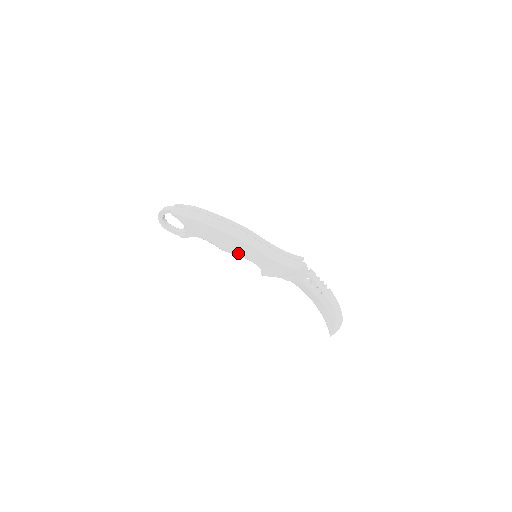
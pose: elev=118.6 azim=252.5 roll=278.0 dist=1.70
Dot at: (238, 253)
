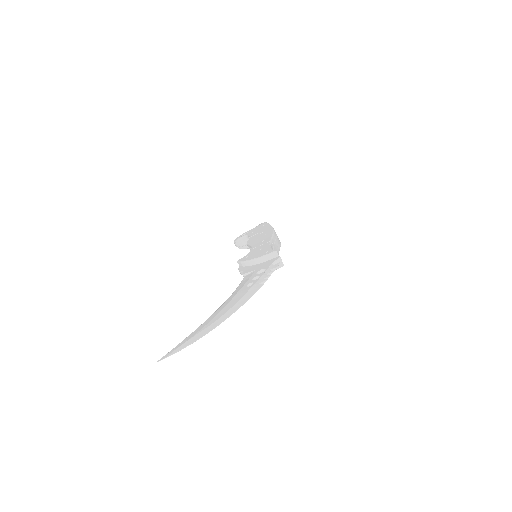
Dot at: (254, 243)
